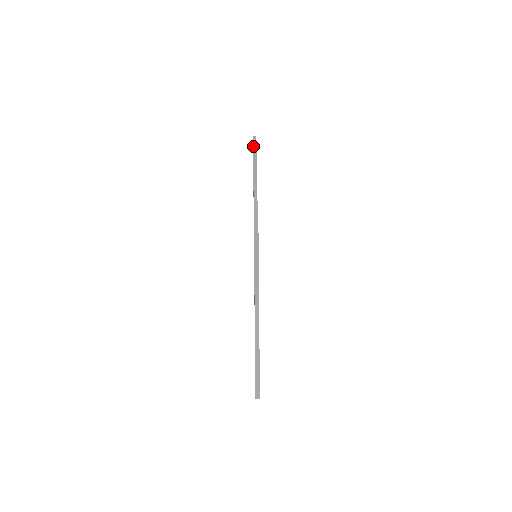
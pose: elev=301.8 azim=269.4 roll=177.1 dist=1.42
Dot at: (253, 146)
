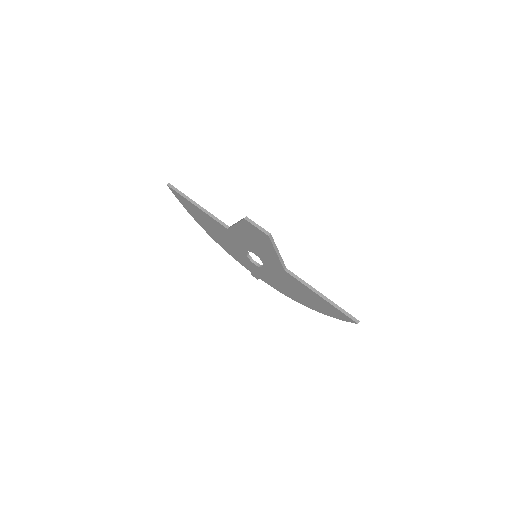
Dot at: (176, 191)
